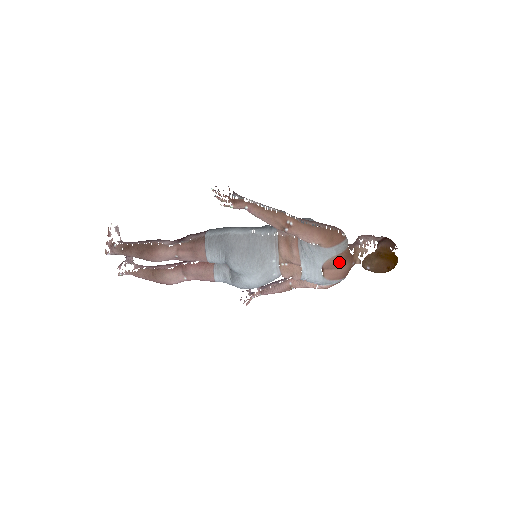
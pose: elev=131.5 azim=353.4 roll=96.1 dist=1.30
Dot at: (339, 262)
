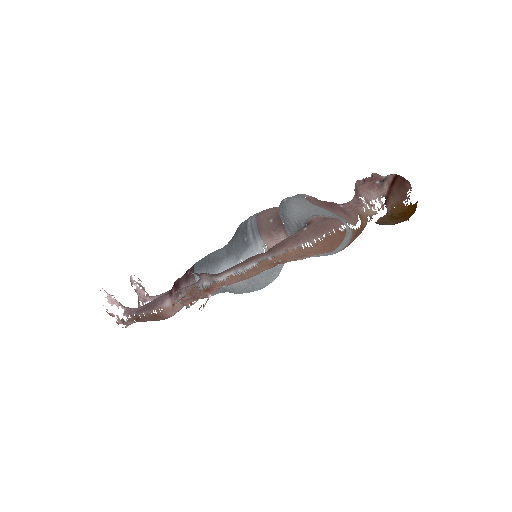
Dot at: (350, 243)
